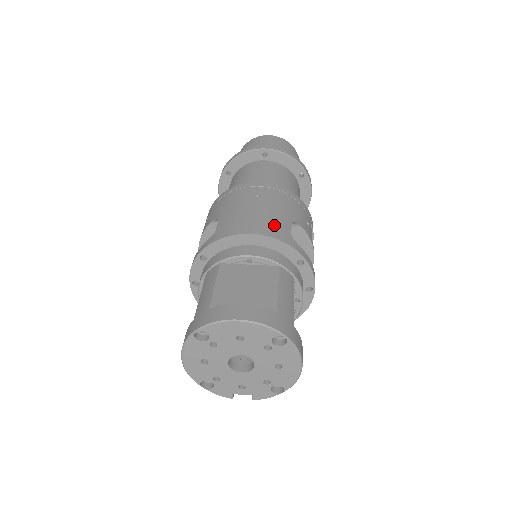
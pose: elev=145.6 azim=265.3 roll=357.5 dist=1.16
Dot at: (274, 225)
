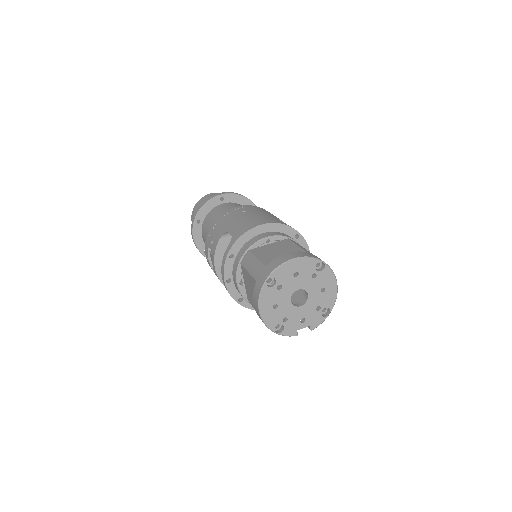
Dot at: (270, 219)
